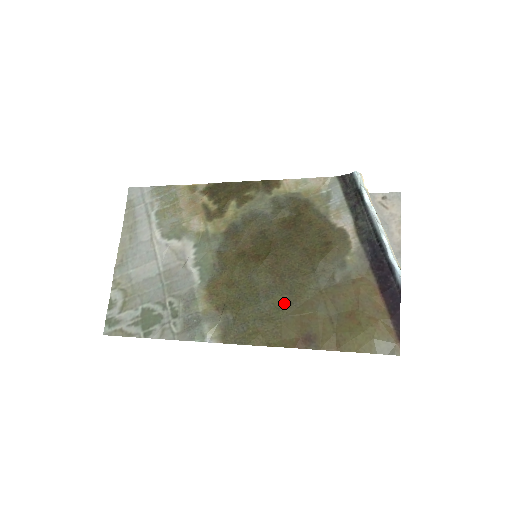
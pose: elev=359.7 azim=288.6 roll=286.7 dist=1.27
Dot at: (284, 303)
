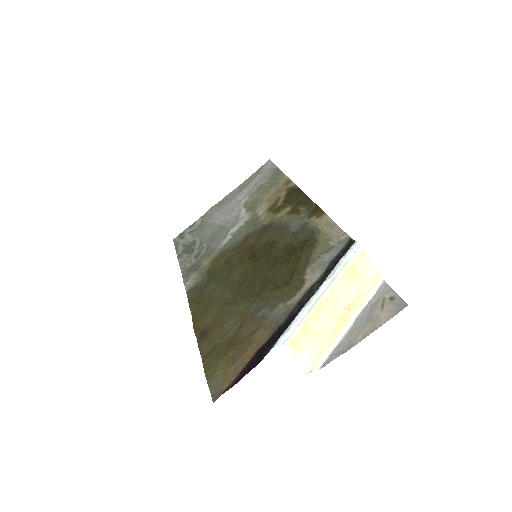
Dot at: (226, 299)
